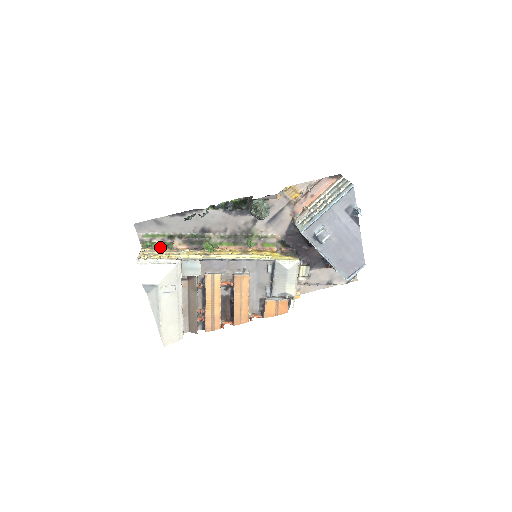
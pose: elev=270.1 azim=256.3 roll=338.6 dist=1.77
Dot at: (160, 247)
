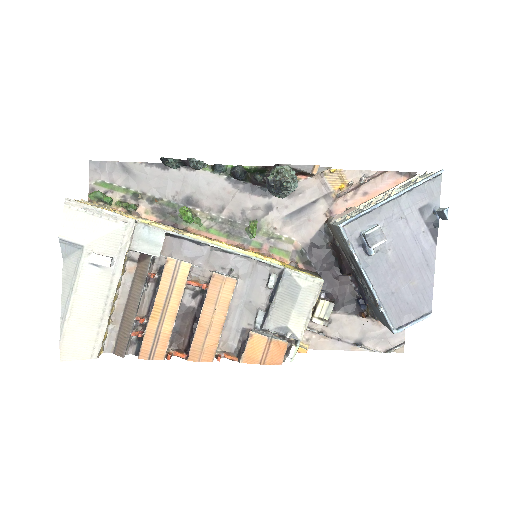
Dot at: (116, 208)
